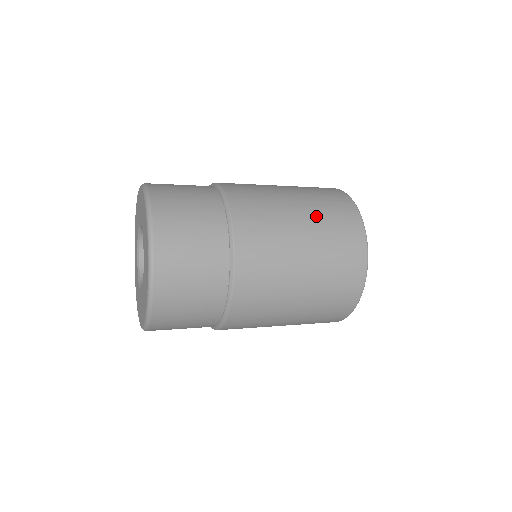
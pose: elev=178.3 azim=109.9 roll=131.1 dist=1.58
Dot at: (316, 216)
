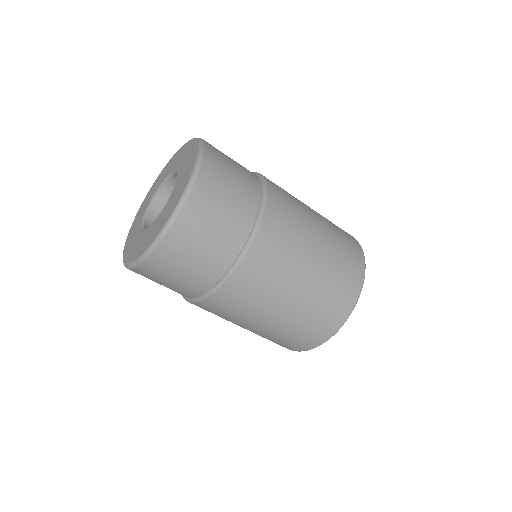
Dot at: occluded
